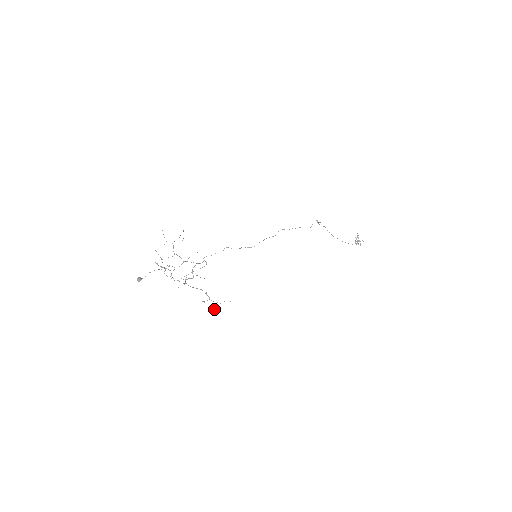
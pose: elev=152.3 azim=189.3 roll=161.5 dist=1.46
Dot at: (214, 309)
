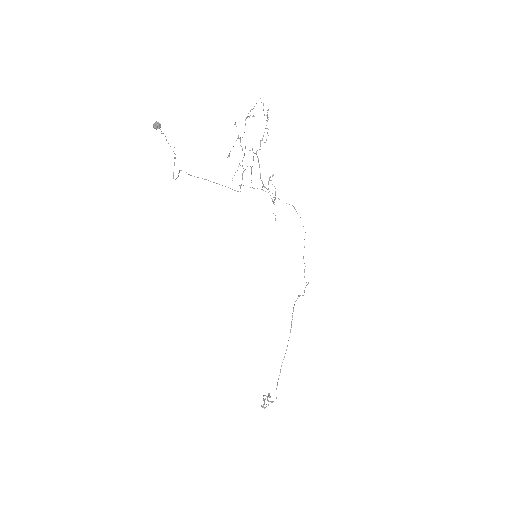
Dot at: occluded
